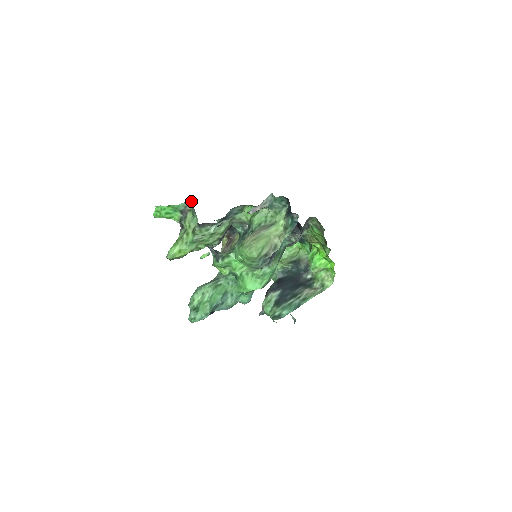
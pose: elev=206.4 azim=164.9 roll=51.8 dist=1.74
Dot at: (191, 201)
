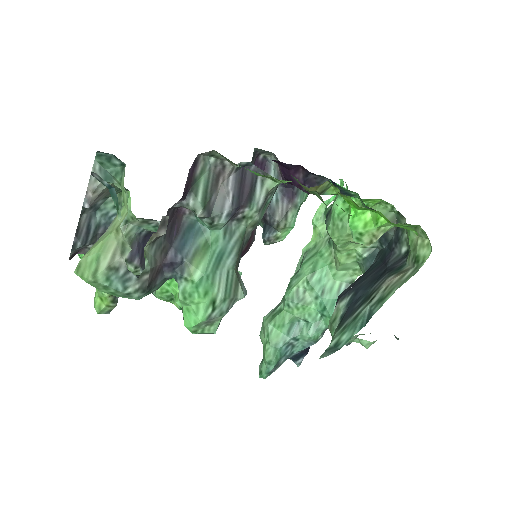
Dot at: occluded
